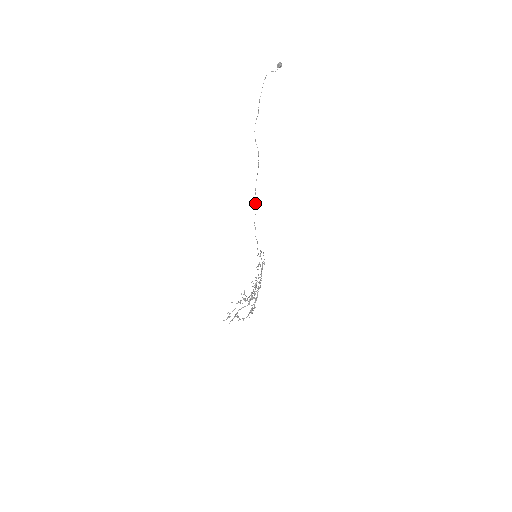
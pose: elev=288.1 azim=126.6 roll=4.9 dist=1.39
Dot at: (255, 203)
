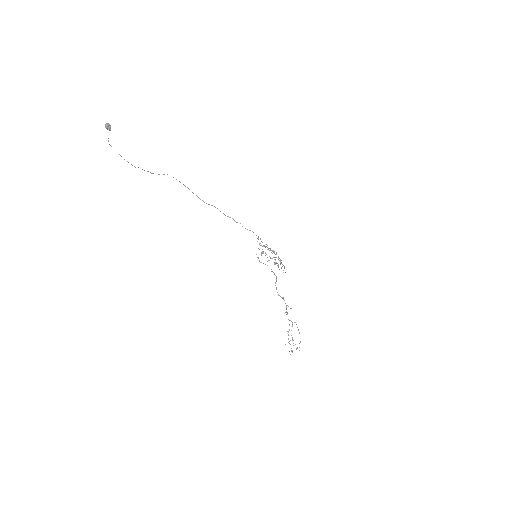
Dot at: occluded
